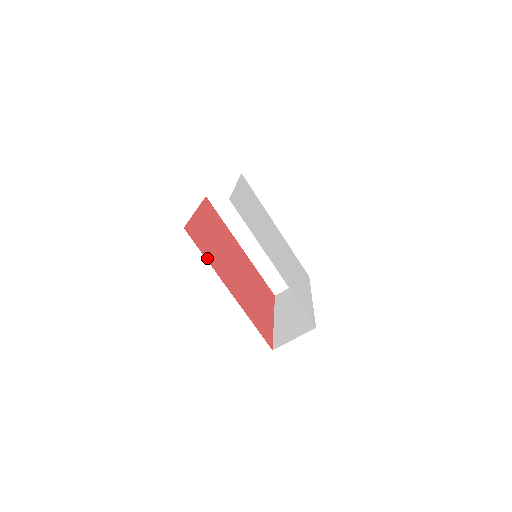
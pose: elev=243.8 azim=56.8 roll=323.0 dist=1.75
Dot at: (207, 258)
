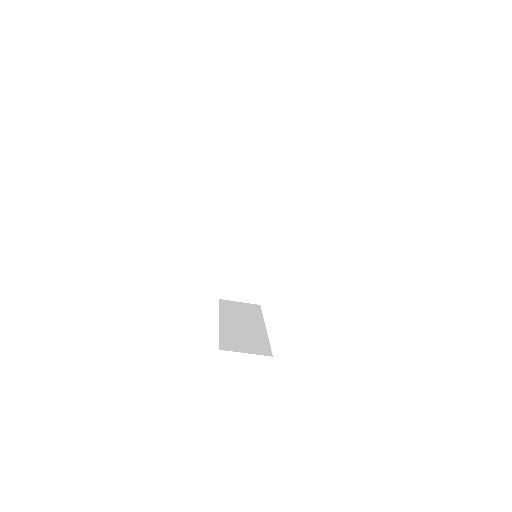
Dot at: occluded
